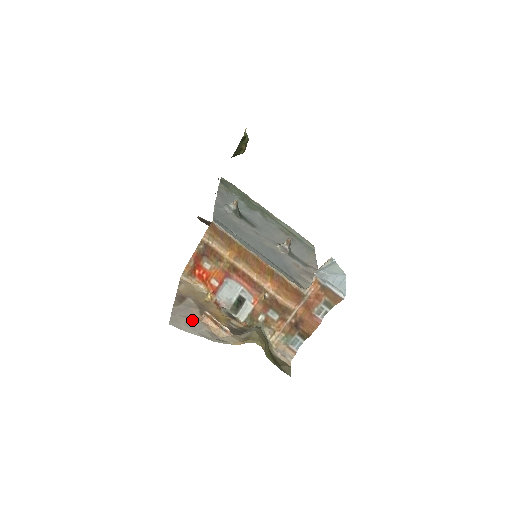
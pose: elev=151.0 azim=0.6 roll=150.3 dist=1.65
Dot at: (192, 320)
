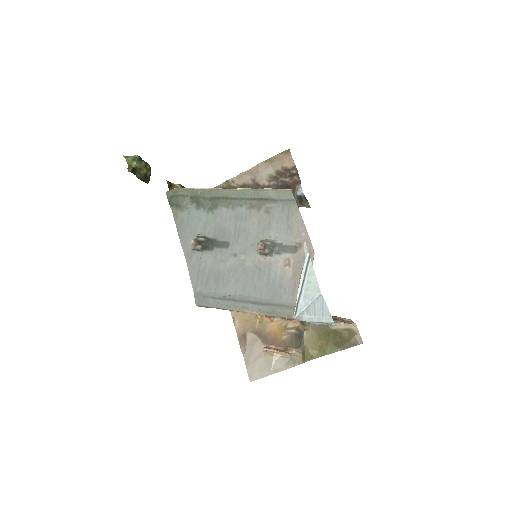
Dot at: (261, 359)
